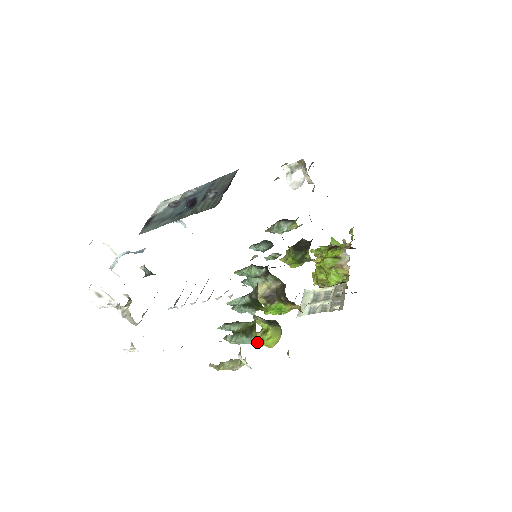
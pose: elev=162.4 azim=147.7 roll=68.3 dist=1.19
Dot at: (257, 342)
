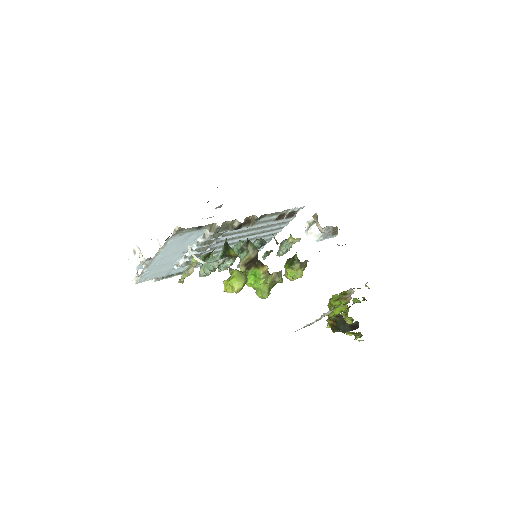
Dot at: (212, 257)
